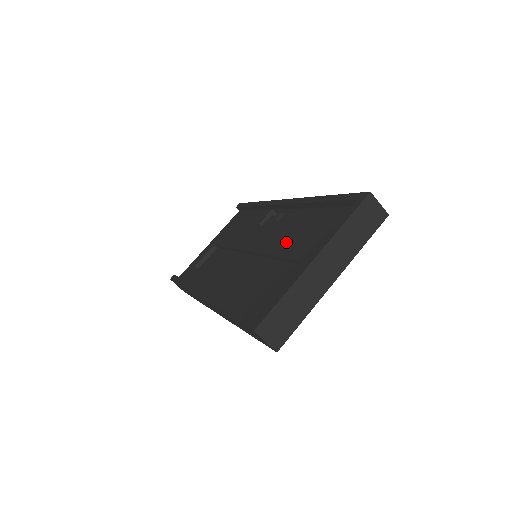
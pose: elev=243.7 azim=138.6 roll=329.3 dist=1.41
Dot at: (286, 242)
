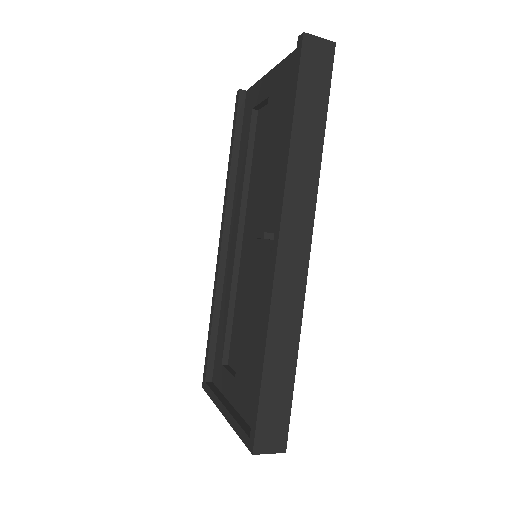
Dot at: (248, 323)
